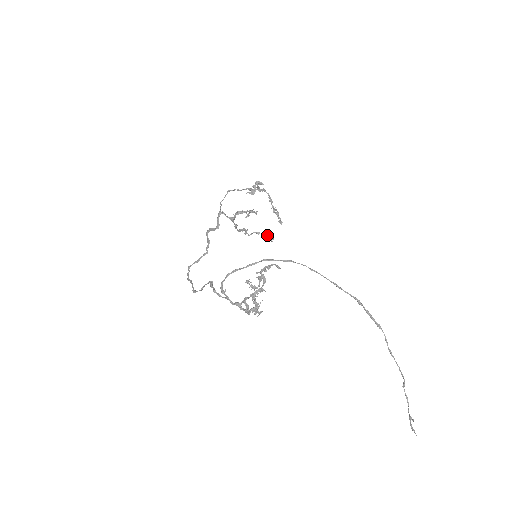
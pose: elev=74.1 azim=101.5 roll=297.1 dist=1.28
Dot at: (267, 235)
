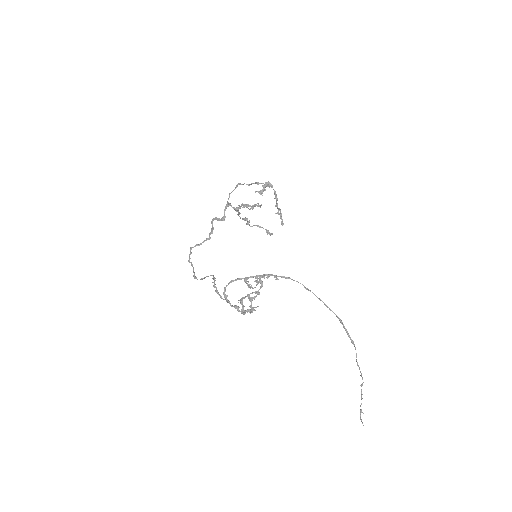
Dot at: (267, 230)
